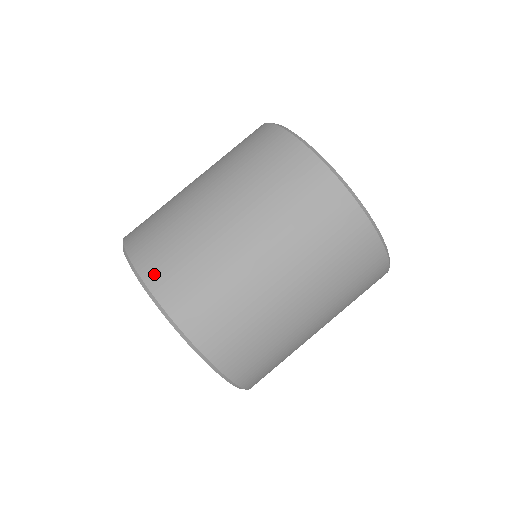
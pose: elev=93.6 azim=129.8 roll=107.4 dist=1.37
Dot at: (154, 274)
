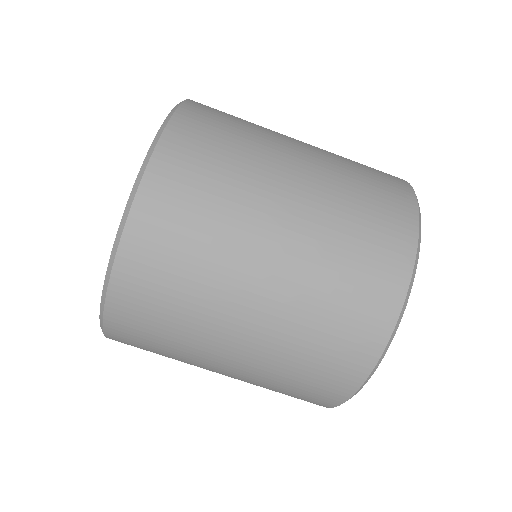
Dot at: (187, 123)
